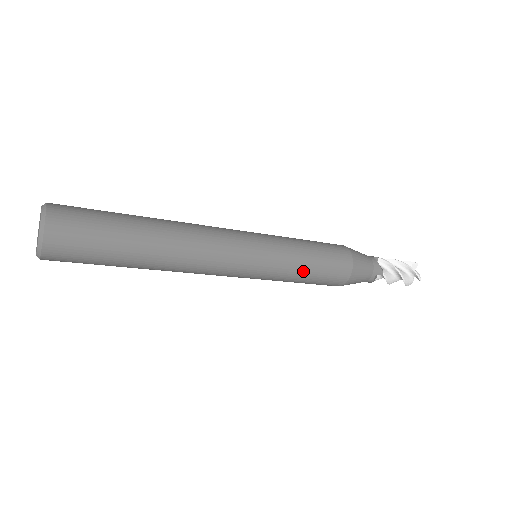
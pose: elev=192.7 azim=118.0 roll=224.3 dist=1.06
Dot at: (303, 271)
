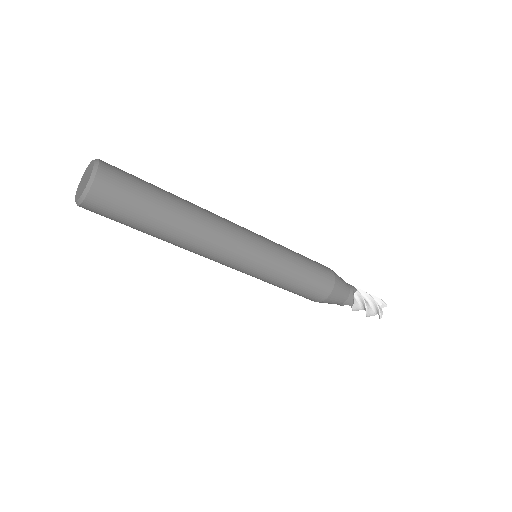
Dot at: (298, 260)
